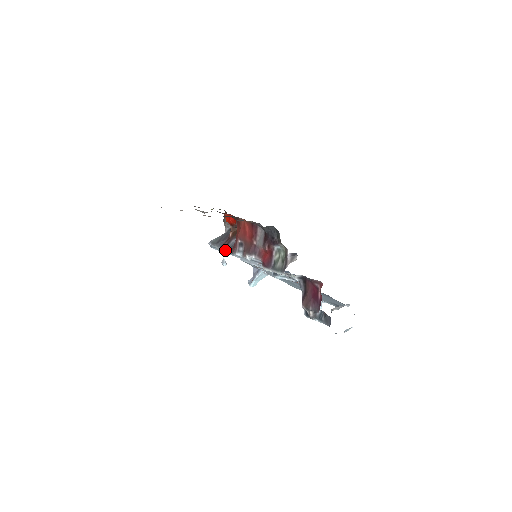
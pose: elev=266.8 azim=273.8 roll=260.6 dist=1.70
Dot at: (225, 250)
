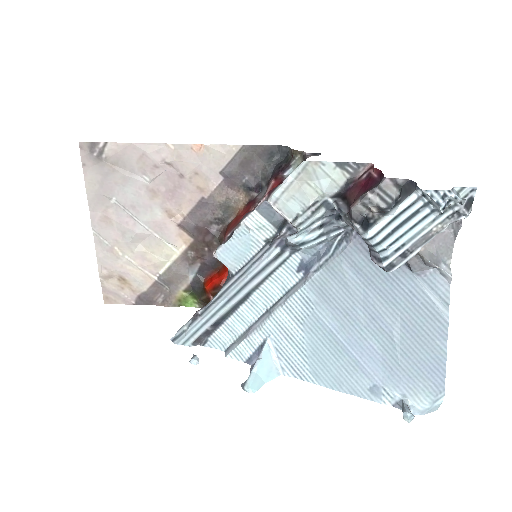
Dot at: (200, 311)
